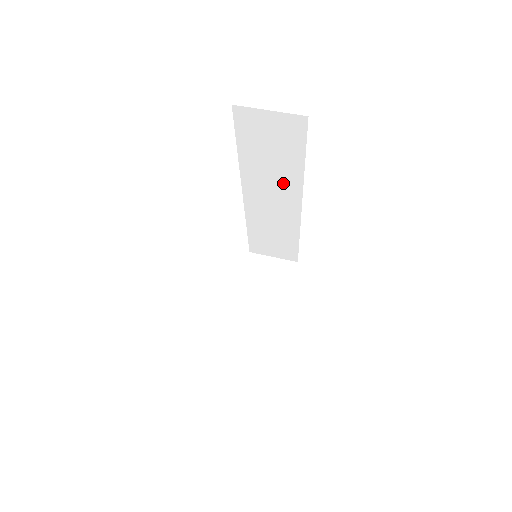
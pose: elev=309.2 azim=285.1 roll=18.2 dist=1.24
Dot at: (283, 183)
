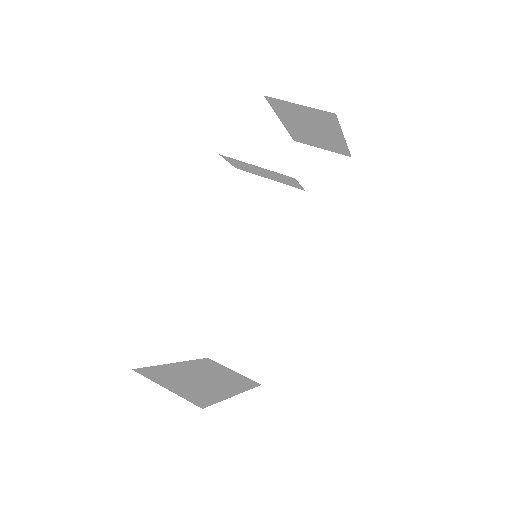
Dot at: (300, 235)
